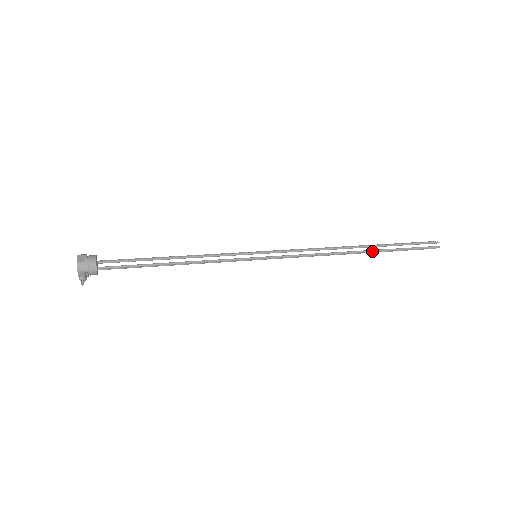
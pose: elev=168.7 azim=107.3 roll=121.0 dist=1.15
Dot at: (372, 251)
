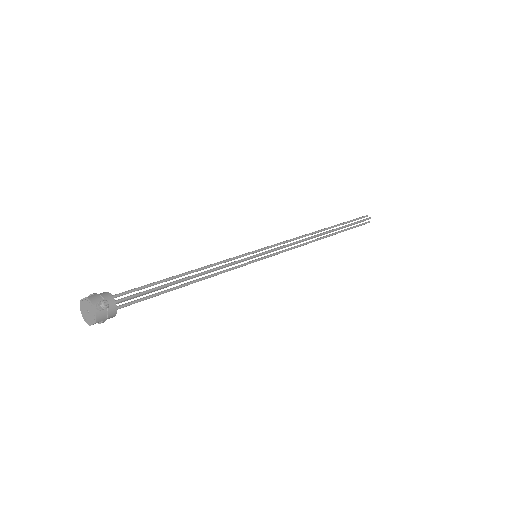
Dot at: (334, 229)
